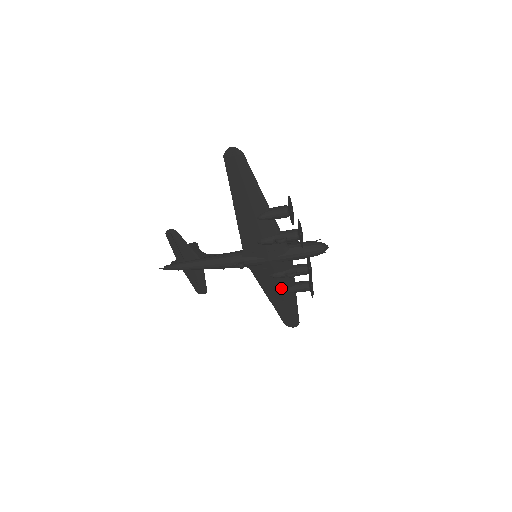
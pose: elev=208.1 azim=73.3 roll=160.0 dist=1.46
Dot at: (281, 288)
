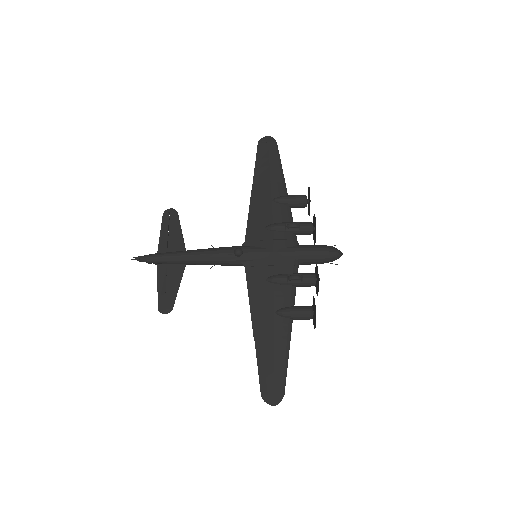
Dot at: (276, 306)
